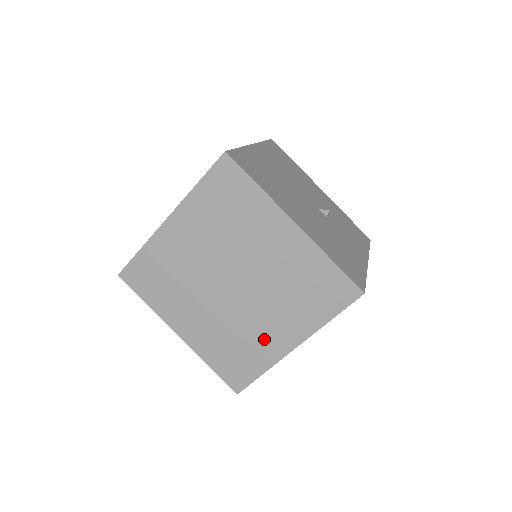
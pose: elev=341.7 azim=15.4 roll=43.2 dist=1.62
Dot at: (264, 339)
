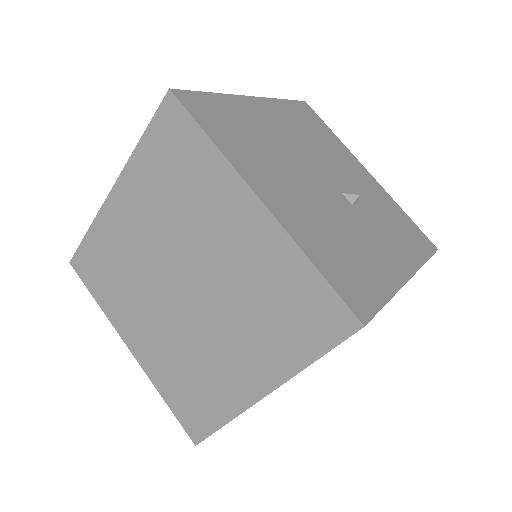
Dot at: (224, 375)
